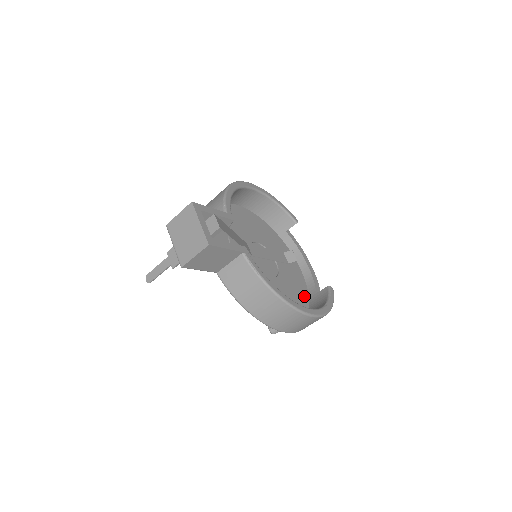
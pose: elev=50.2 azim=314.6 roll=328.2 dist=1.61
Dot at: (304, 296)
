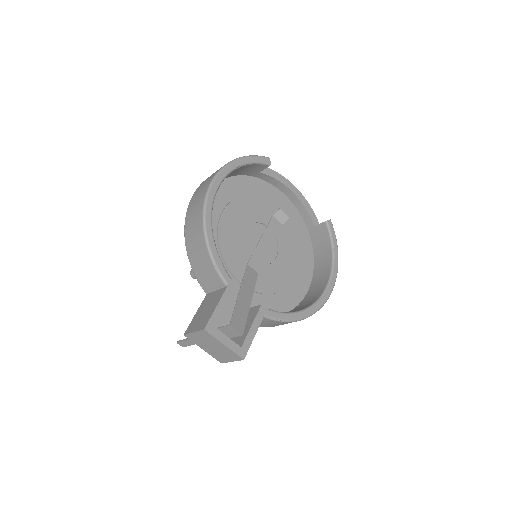
Dot at: (304, 234)
